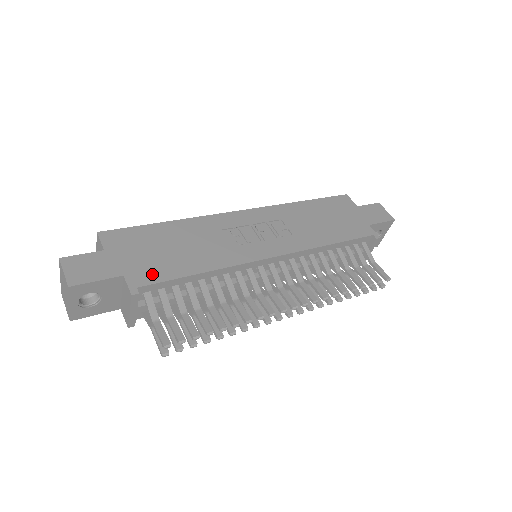
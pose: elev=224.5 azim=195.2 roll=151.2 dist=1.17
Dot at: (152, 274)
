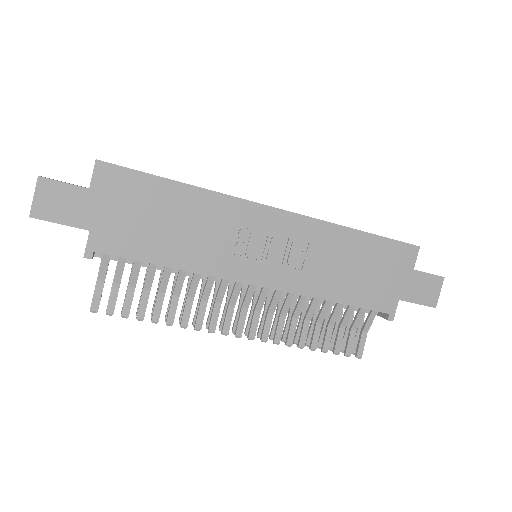
Dot at: (119, 243)
